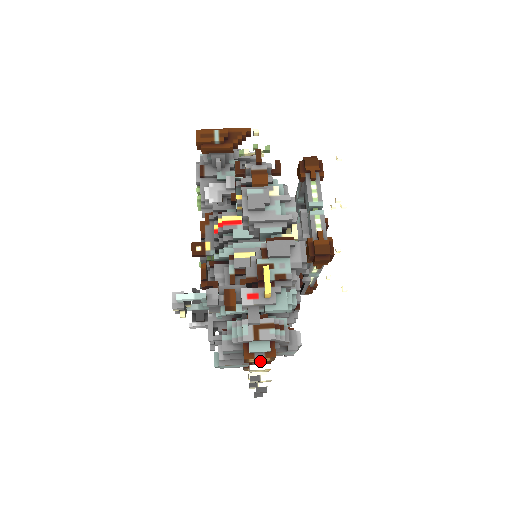
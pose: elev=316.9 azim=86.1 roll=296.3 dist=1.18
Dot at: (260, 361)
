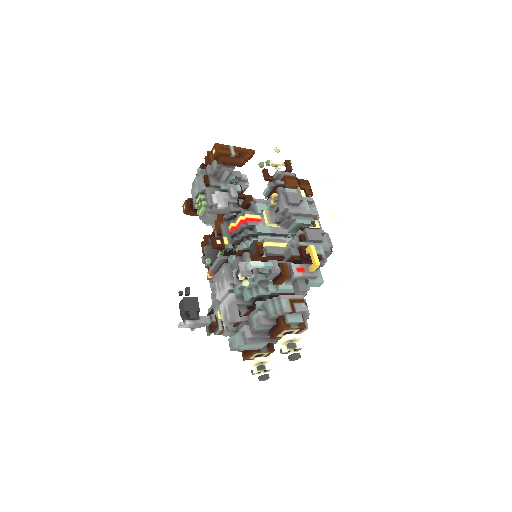
Dot at: occluded
